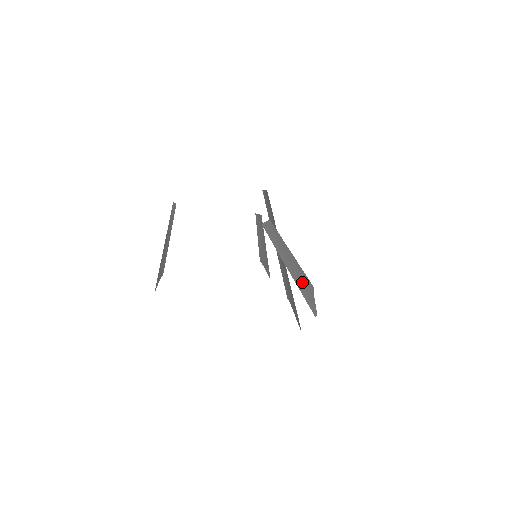
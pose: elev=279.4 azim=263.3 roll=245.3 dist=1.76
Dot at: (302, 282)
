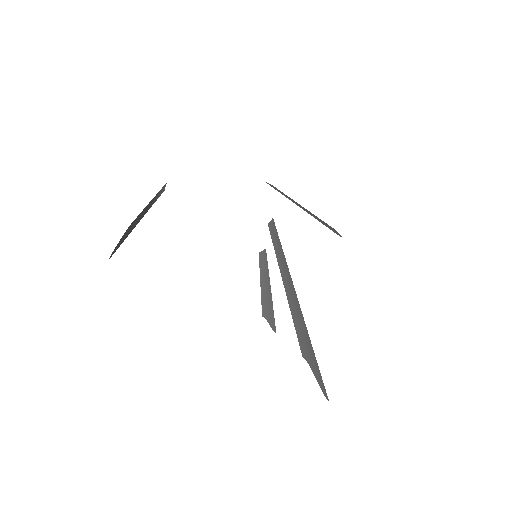
Dot at: (317, 218)
